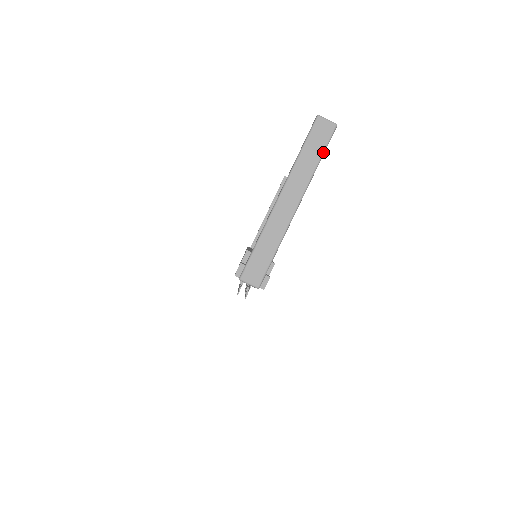
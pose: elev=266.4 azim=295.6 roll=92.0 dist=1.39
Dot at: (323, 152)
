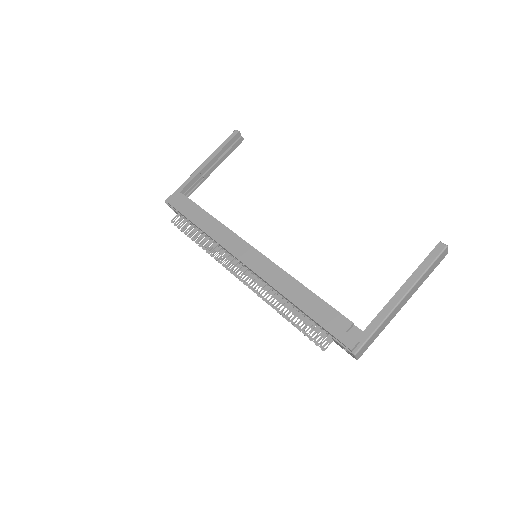
Dot at: occluded
